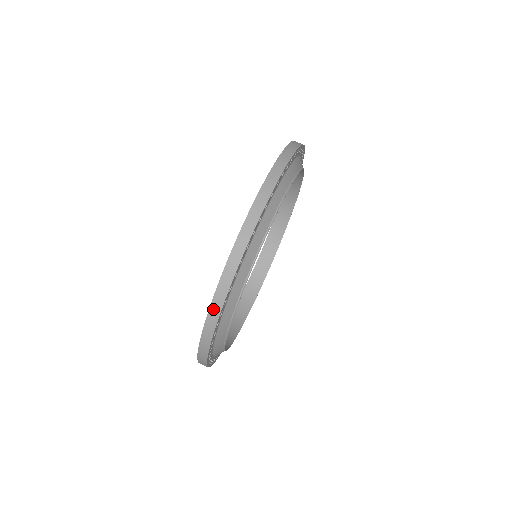
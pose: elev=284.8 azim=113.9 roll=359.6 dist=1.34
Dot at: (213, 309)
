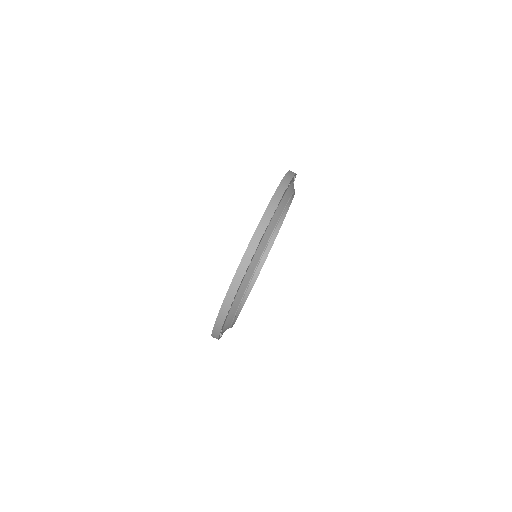
Dot at: (241, 267)
